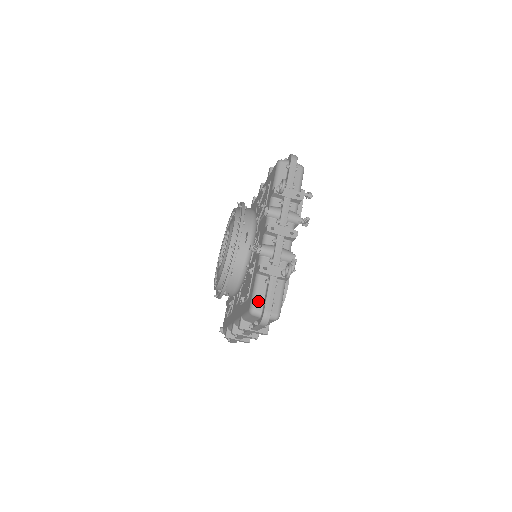
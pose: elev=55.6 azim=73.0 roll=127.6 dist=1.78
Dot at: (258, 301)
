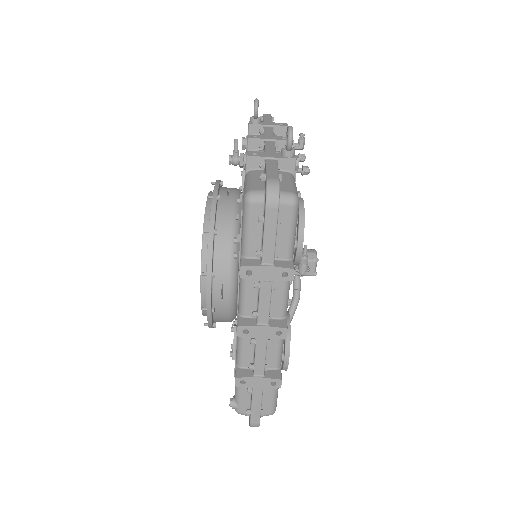
Dot at: (255, 185)
